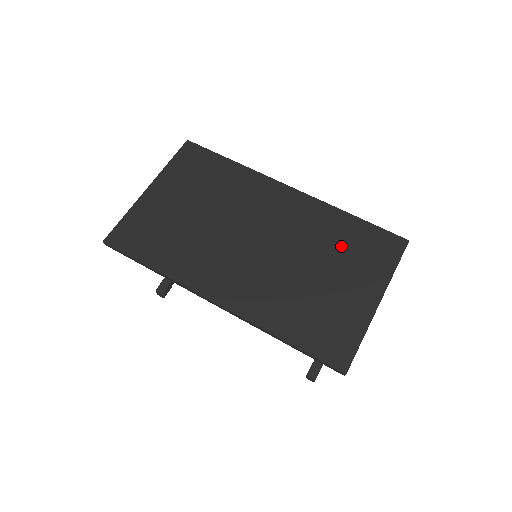
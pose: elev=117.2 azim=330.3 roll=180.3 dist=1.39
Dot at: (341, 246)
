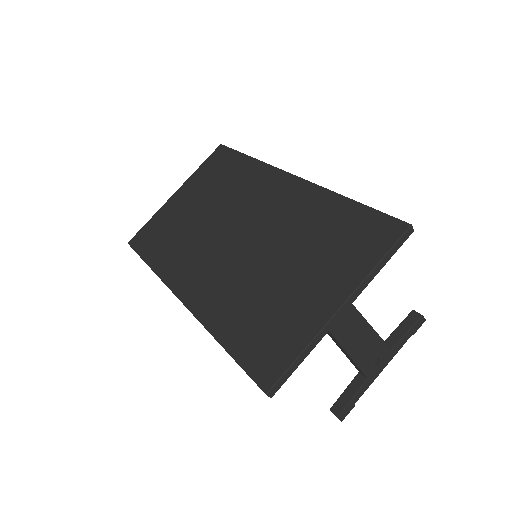
Dot at: (320, 237)
